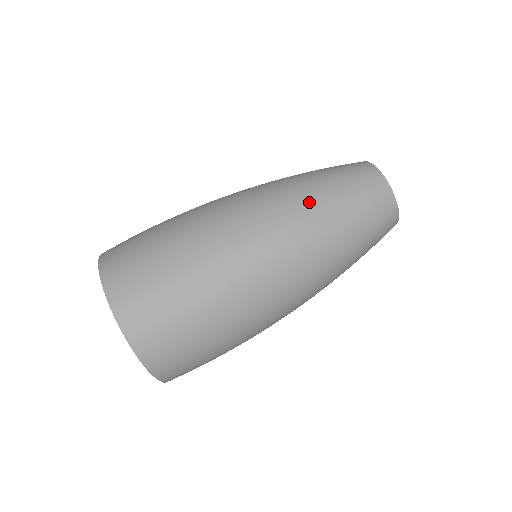
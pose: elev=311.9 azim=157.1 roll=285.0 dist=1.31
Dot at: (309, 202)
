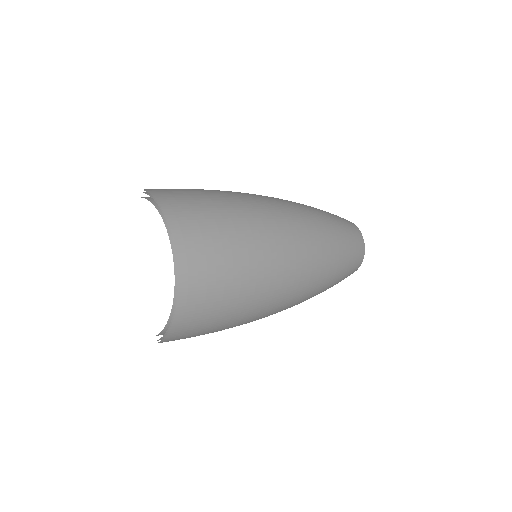
Dot at: (329, 232)
